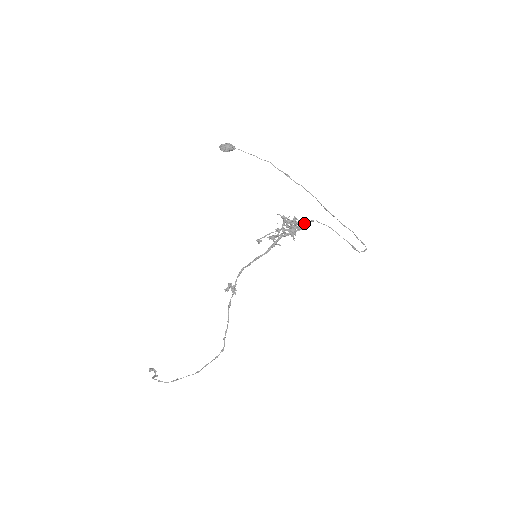
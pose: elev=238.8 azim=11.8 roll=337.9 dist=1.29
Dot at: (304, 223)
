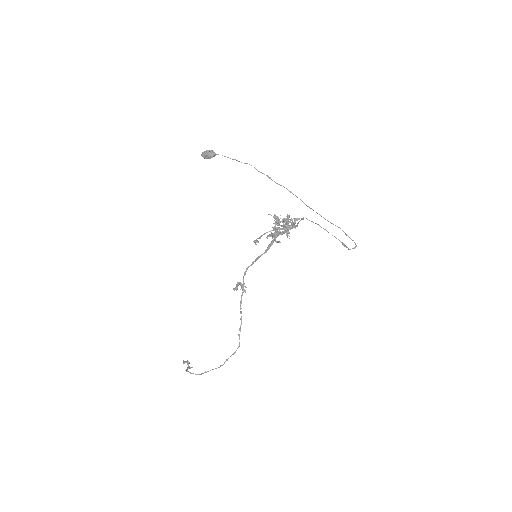
Dot at: occluded
